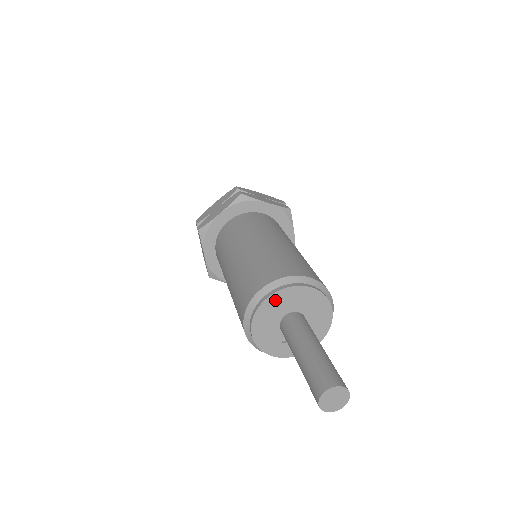
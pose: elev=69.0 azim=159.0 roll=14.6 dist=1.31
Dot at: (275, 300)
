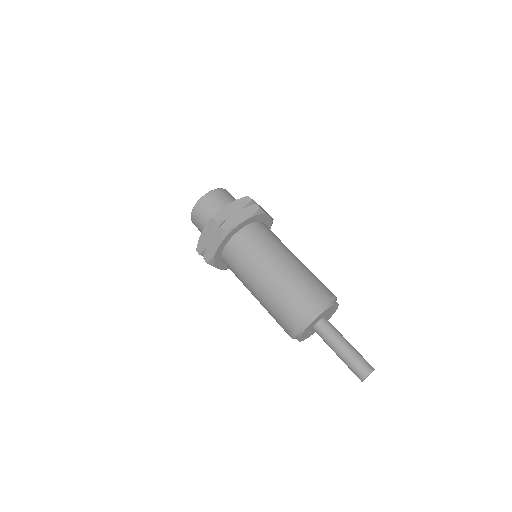
Dot at: (324, 312)
